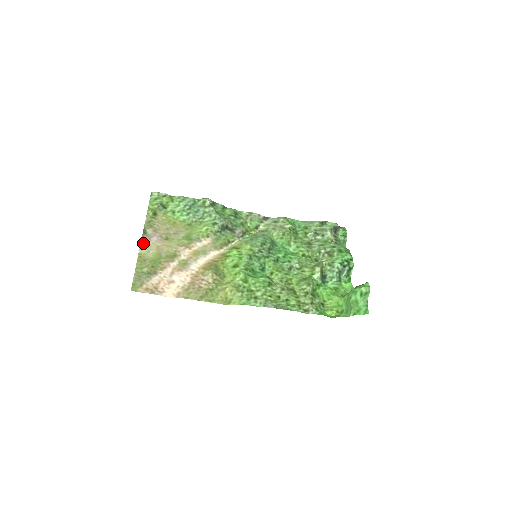
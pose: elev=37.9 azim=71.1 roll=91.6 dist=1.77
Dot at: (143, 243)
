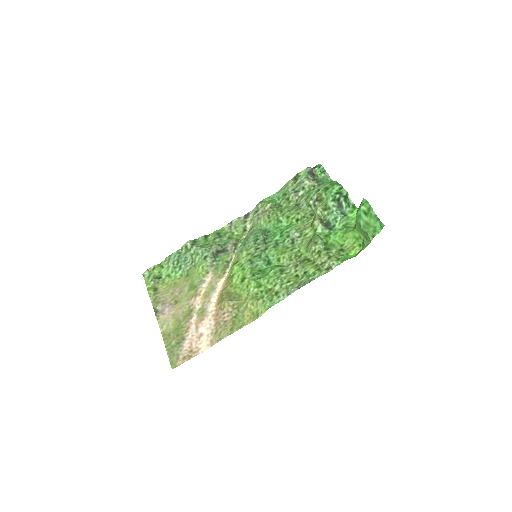
Dot at: (160, 321)
